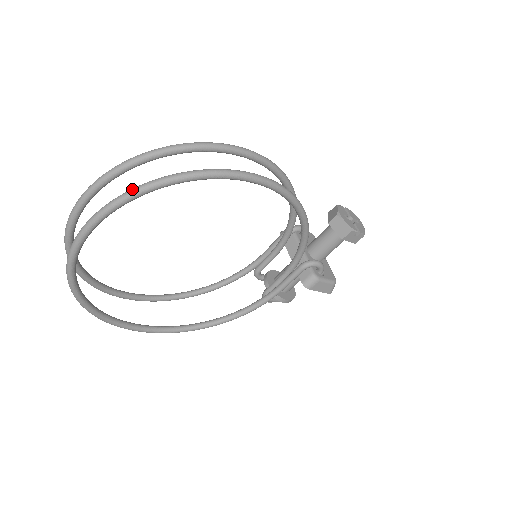
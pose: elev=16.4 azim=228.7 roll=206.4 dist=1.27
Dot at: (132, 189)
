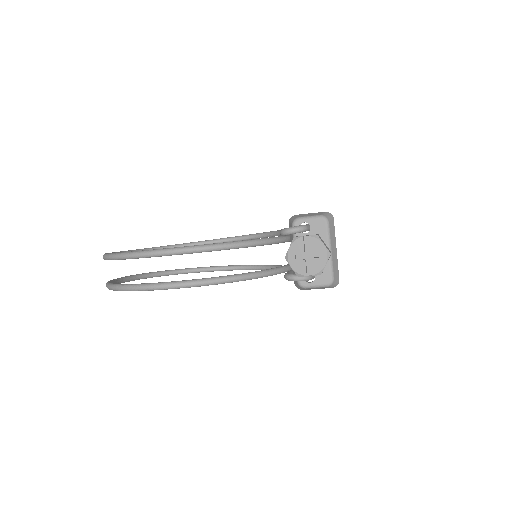
Dot at: (106, 285)
